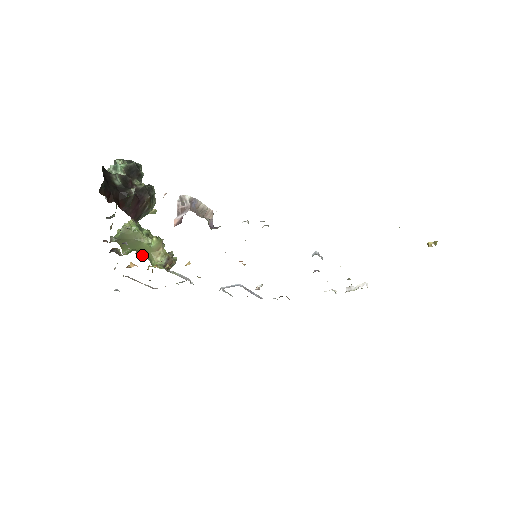
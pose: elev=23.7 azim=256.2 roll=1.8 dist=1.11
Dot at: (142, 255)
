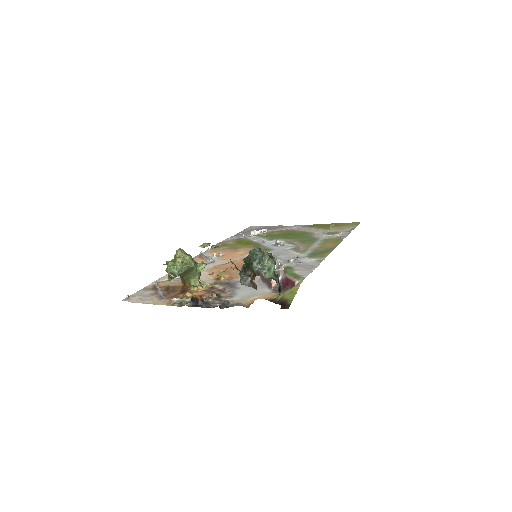
Dot at: (212, 292)
